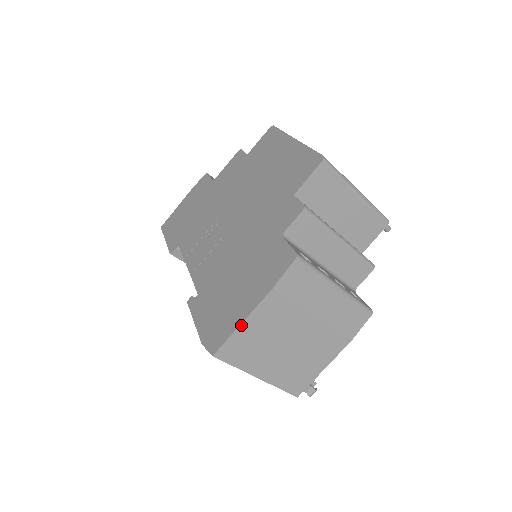
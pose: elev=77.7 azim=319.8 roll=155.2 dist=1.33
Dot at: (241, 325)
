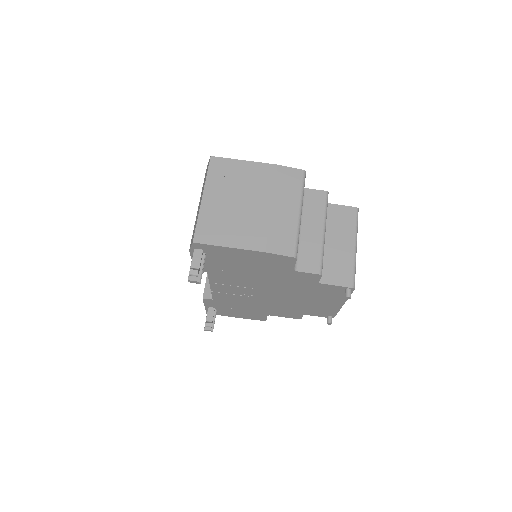
Dot at: (242, 161)
